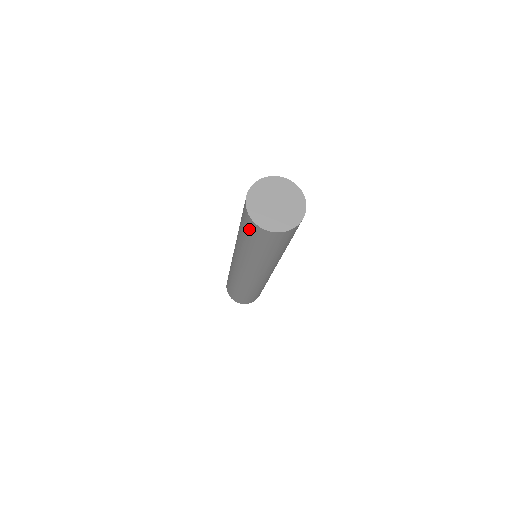
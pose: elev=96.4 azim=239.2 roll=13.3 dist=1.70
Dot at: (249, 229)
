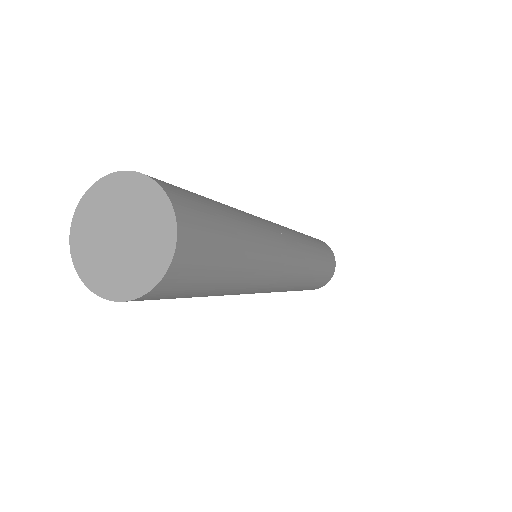
Dot at: occluded
